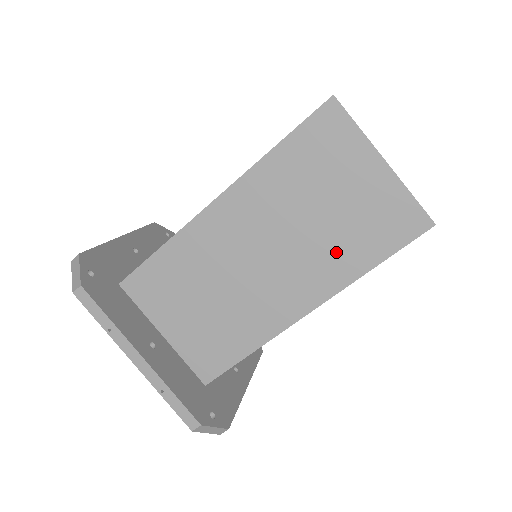
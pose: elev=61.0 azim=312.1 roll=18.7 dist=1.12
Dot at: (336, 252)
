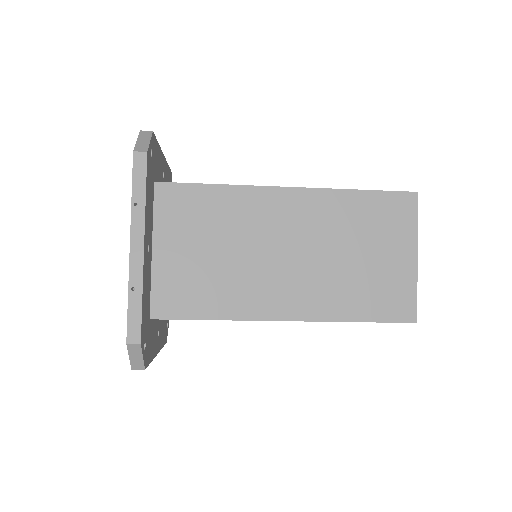
Dot at: (342, 291)
